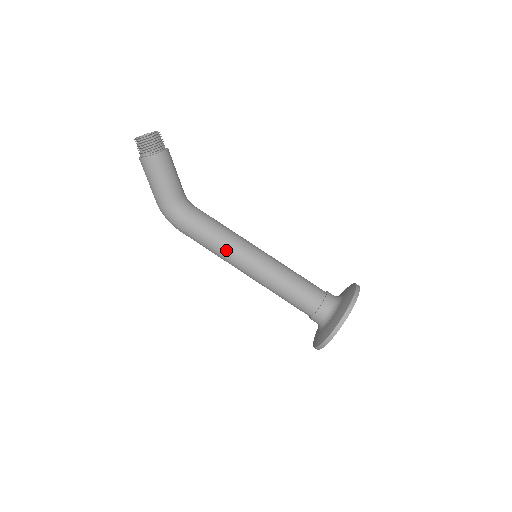
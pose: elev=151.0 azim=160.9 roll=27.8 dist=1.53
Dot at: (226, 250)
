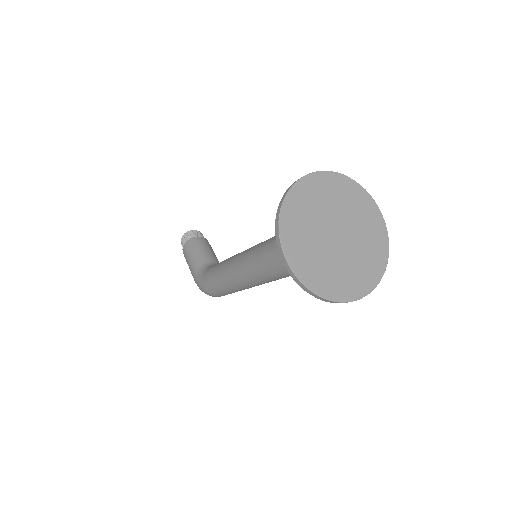
Dot at: (225, 267)
